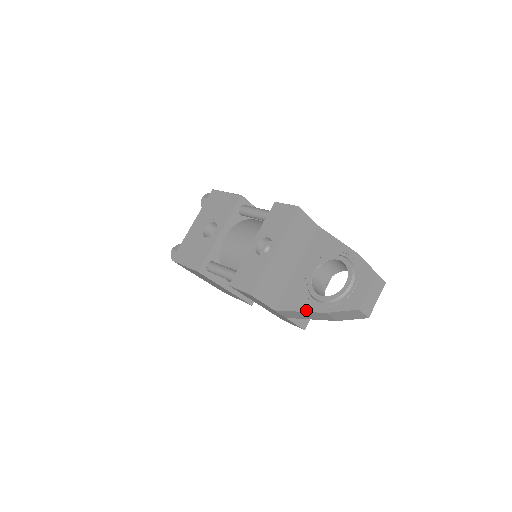
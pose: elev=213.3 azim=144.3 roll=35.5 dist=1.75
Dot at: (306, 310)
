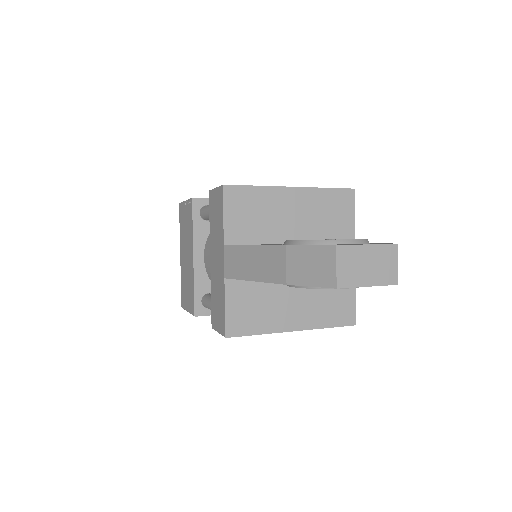
Dot at: occluded
